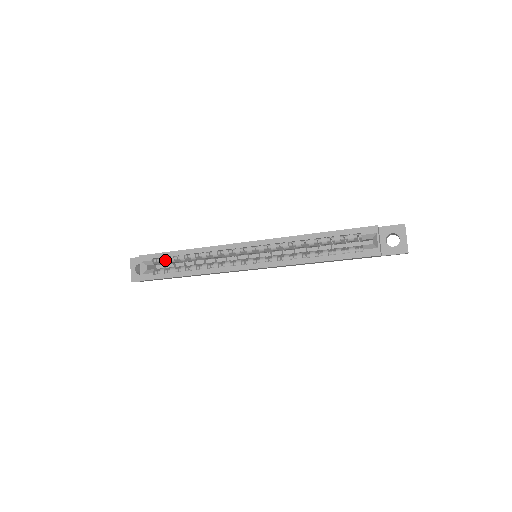
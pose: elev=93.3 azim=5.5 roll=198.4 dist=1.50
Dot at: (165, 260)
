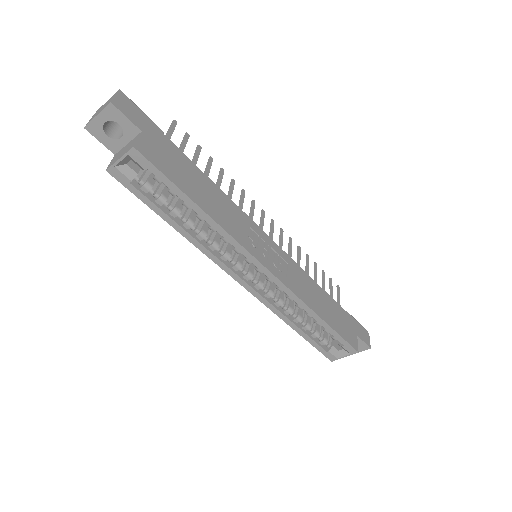
Dot at: (163, 183)
